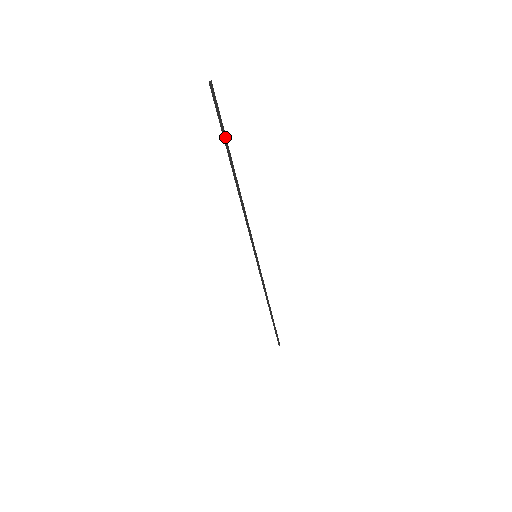
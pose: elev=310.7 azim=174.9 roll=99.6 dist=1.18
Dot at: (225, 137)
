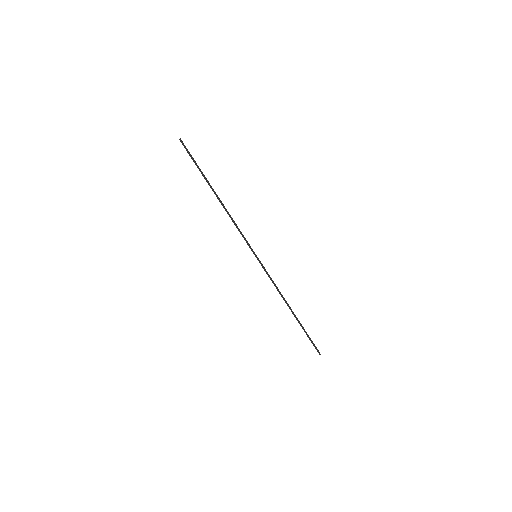
Dot at: (199, 169)
